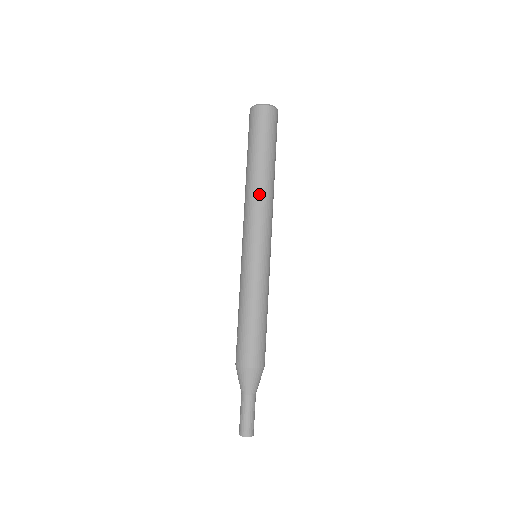
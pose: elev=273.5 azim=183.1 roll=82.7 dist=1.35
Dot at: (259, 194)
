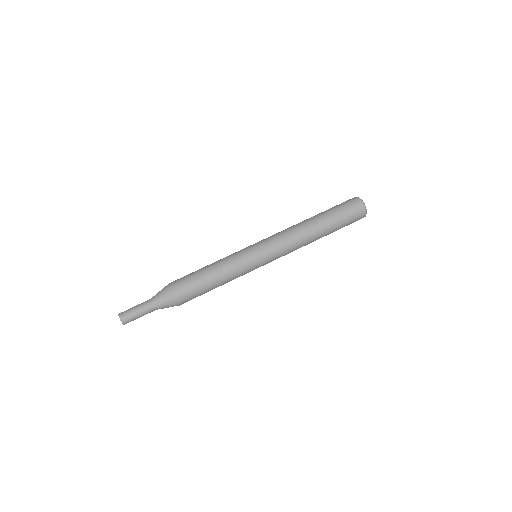
Dot at: (295, 225)
